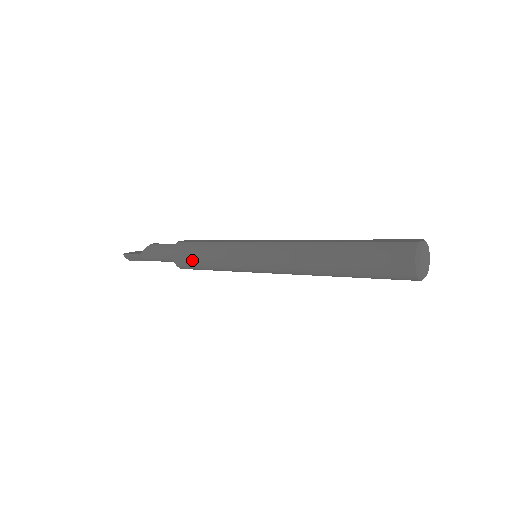
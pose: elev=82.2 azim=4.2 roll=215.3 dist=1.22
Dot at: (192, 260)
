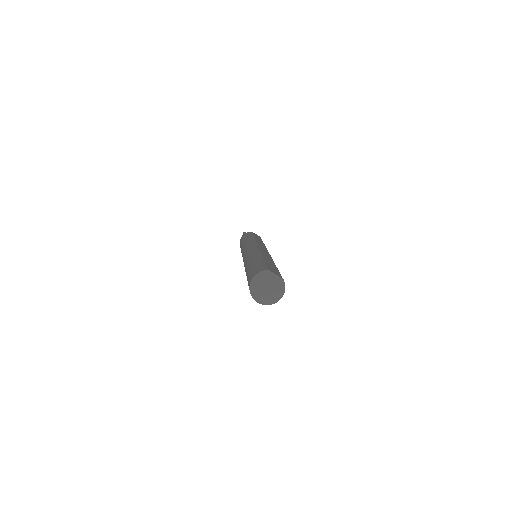
Dot at: occluded
